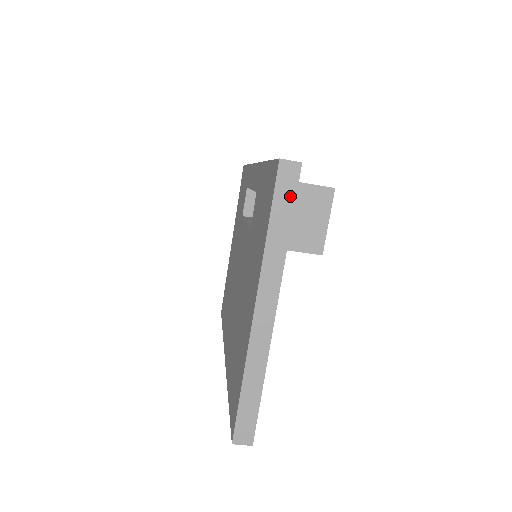
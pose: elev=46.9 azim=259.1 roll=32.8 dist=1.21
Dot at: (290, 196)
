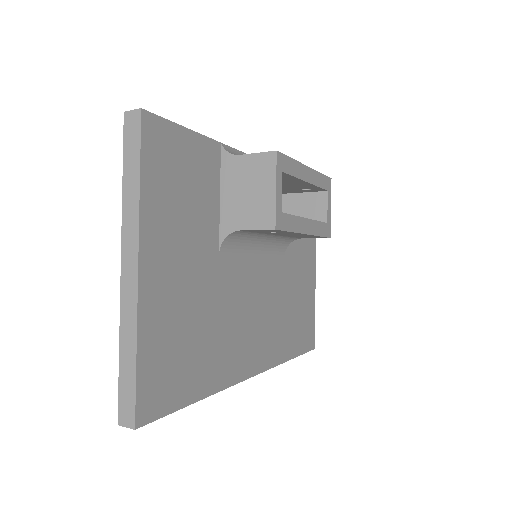
Dot at: (136, 144)
